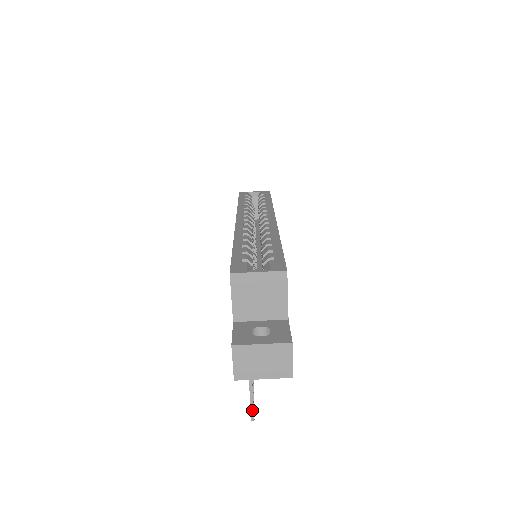
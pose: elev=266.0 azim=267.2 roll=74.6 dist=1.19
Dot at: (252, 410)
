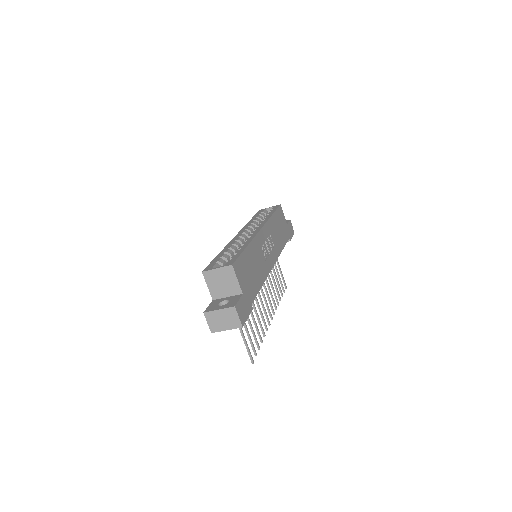
Dot at: (250, 356)
